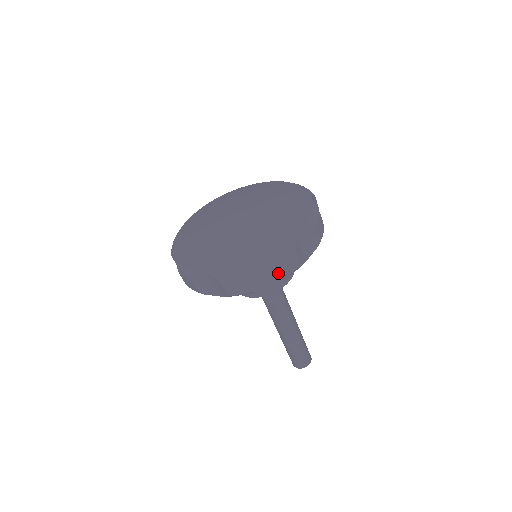
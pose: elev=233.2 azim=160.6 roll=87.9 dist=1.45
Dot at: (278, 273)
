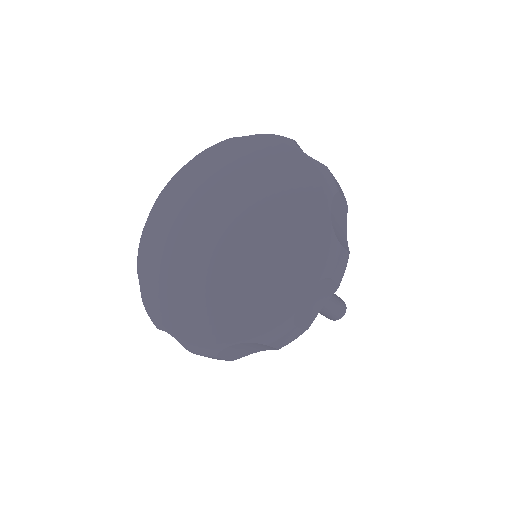
Dot at: (271, 347)
